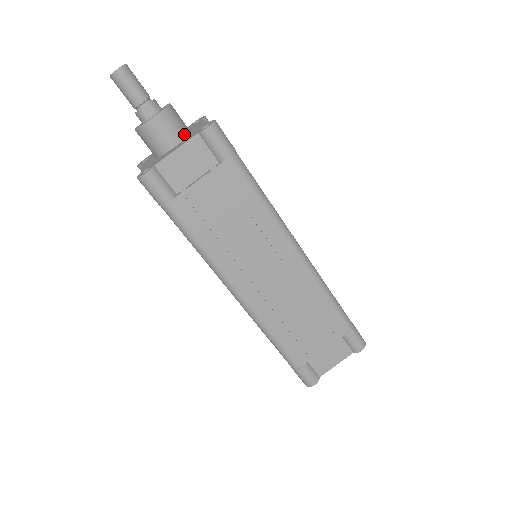
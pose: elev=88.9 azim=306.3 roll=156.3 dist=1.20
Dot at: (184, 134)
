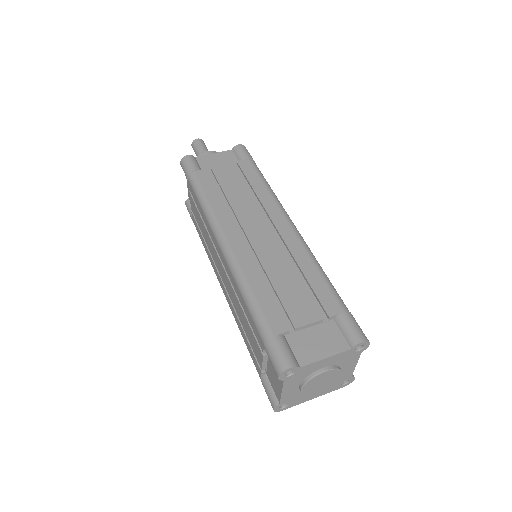
Dot at: occluded
